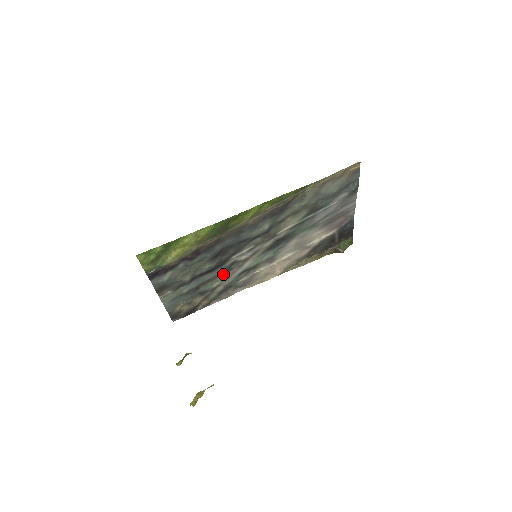
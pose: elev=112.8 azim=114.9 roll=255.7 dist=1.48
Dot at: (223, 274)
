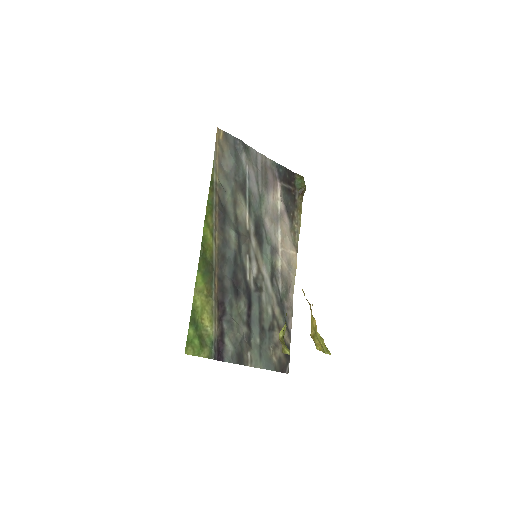
Dot at: (262, 298)
